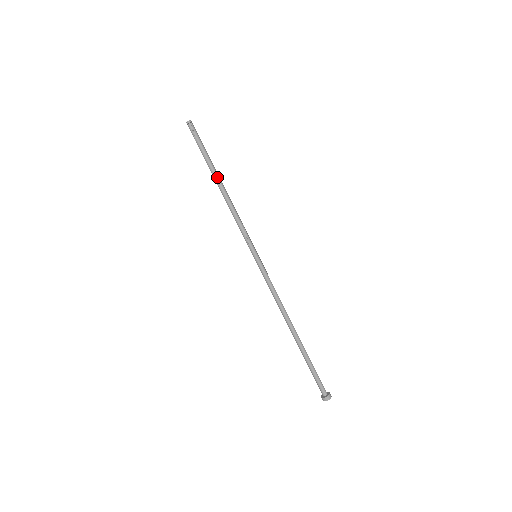
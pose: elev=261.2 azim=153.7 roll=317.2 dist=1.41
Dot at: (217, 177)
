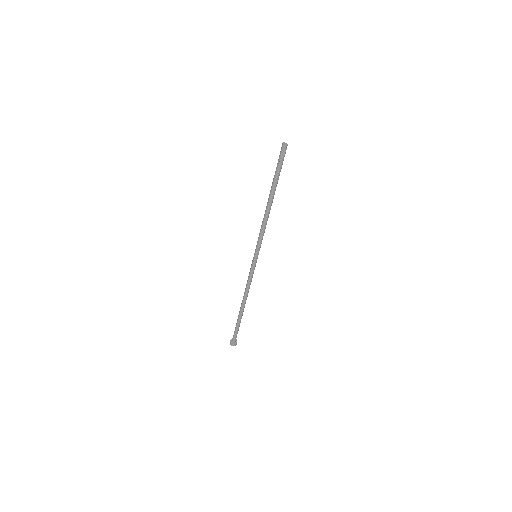
Dot at: occluded
